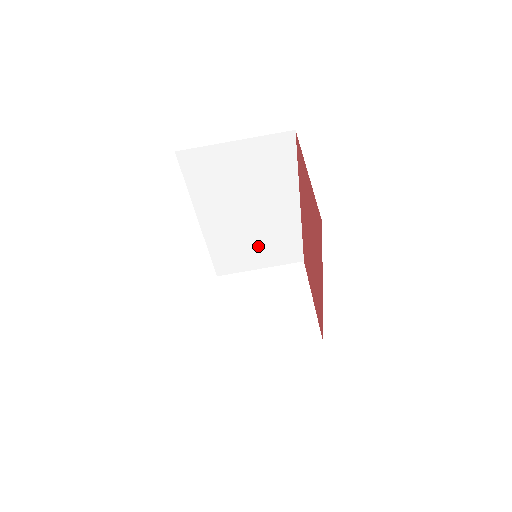
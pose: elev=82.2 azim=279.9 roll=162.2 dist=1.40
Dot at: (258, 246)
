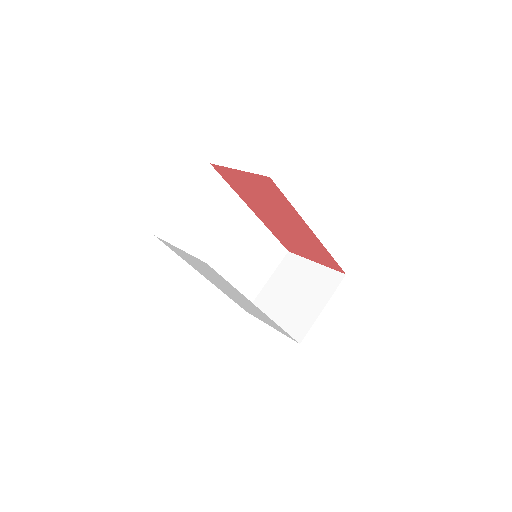
Dot at: (252, 264)
